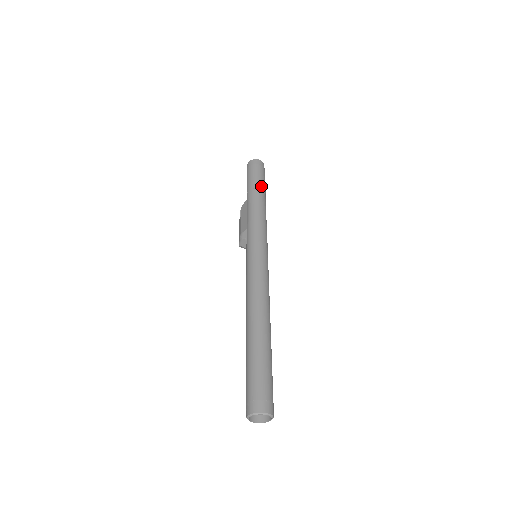
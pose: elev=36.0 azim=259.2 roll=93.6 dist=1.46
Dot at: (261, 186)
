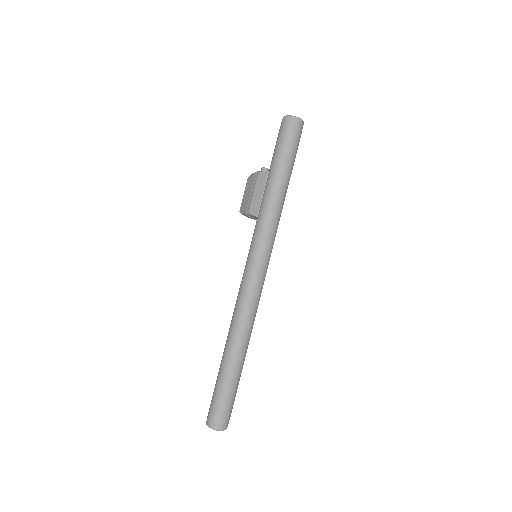
Dot at: (290, 167)
